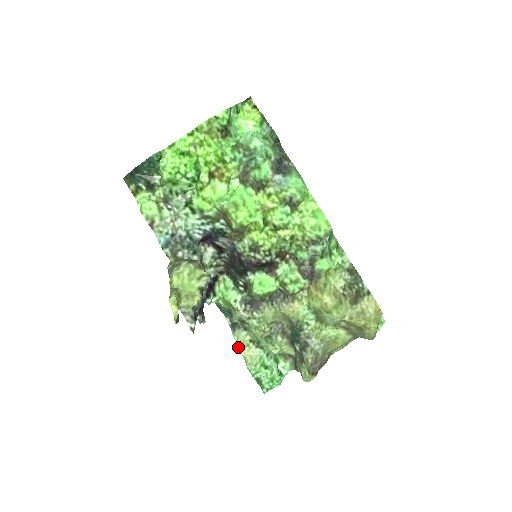
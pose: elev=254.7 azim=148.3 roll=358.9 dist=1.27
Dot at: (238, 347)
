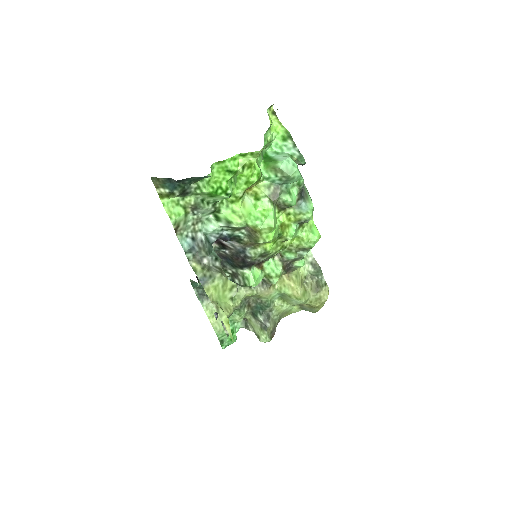
Dot at: (207, 316)
